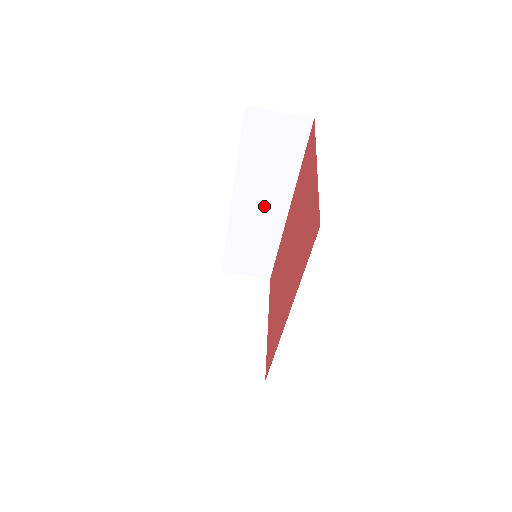
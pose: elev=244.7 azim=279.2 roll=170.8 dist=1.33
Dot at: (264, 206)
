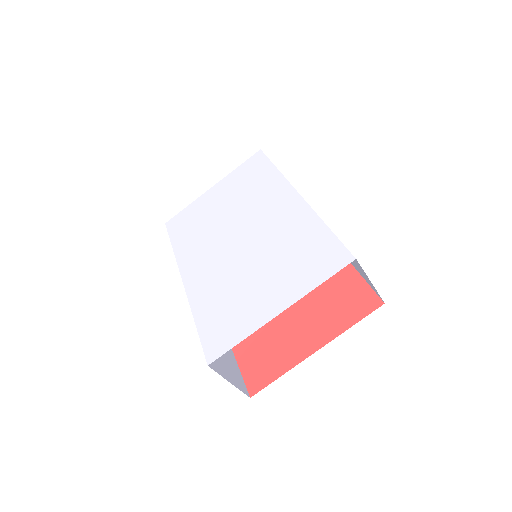
Dot at: occluded
